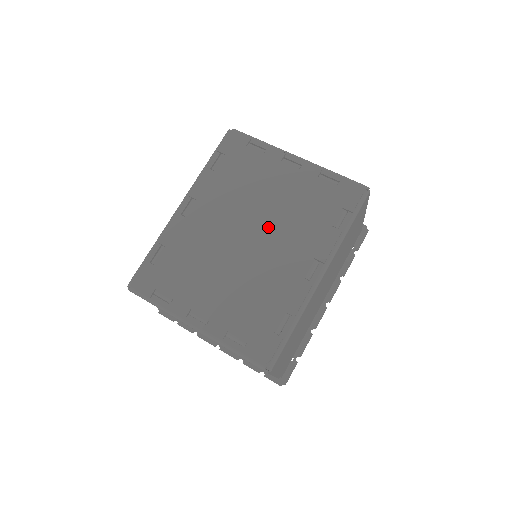
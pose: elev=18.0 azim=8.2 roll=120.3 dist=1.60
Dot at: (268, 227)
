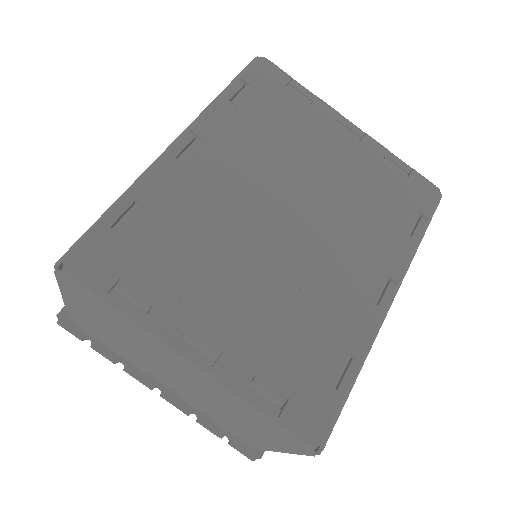
Dot at: (319, 212)
